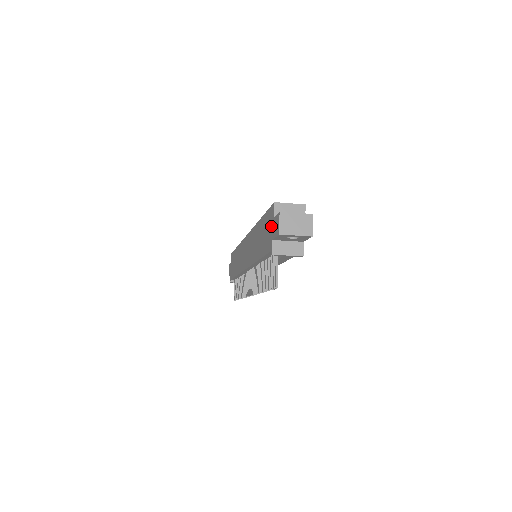
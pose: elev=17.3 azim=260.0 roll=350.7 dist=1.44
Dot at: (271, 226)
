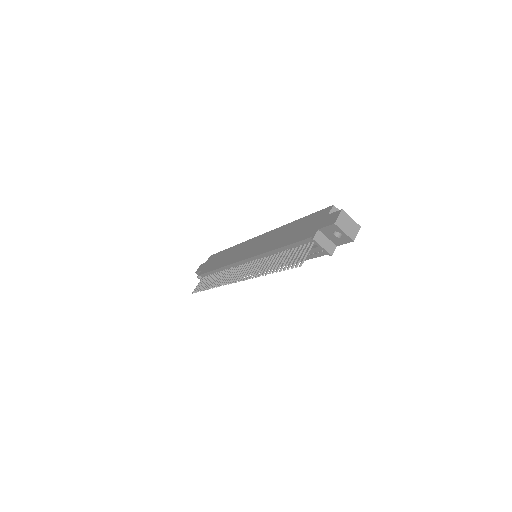
Dot at: (320, 220)
